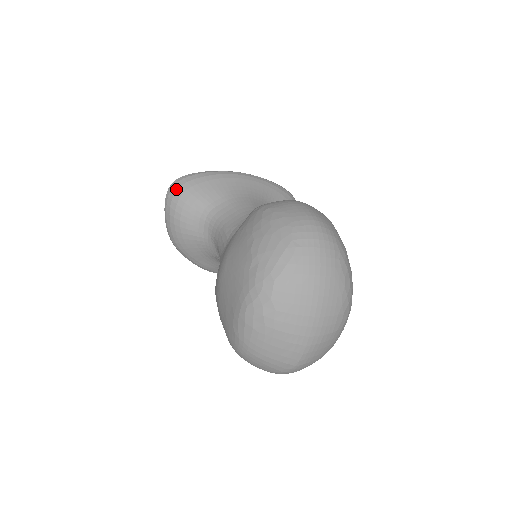
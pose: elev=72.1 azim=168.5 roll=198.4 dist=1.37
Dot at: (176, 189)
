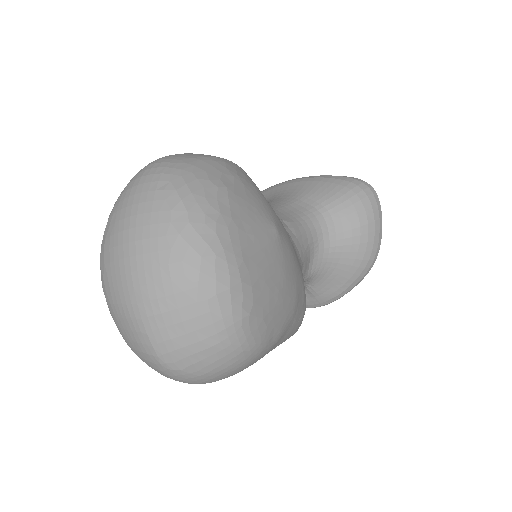
Dot at: occluded
